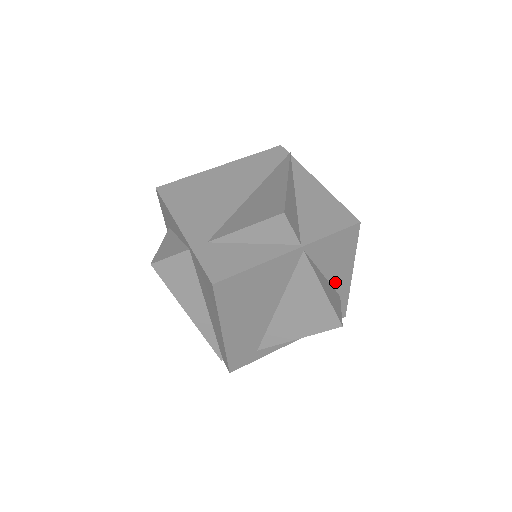
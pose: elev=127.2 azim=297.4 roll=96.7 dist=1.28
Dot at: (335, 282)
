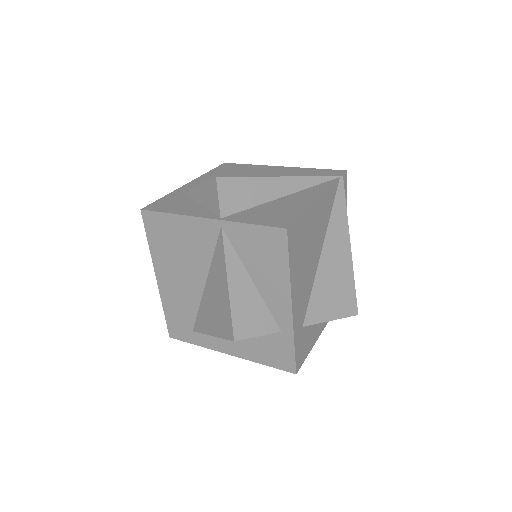
Dot at: (270, 302)
